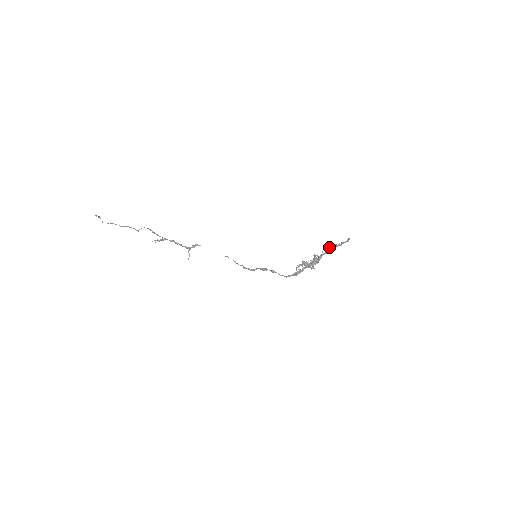
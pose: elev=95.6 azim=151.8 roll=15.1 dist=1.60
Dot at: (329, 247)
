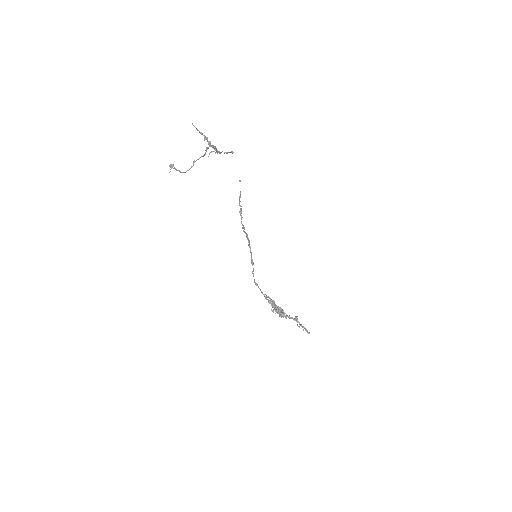
Dot at: (296, 319)
